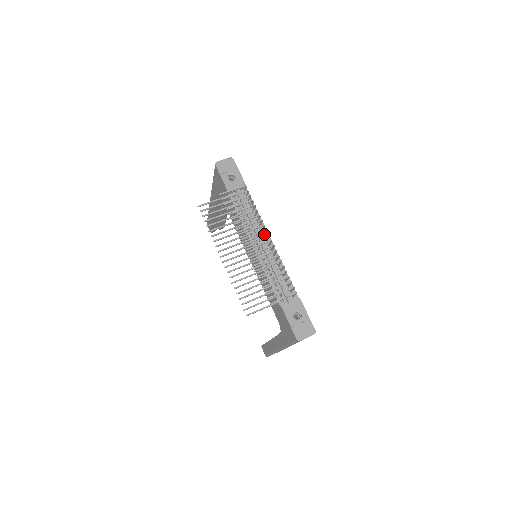
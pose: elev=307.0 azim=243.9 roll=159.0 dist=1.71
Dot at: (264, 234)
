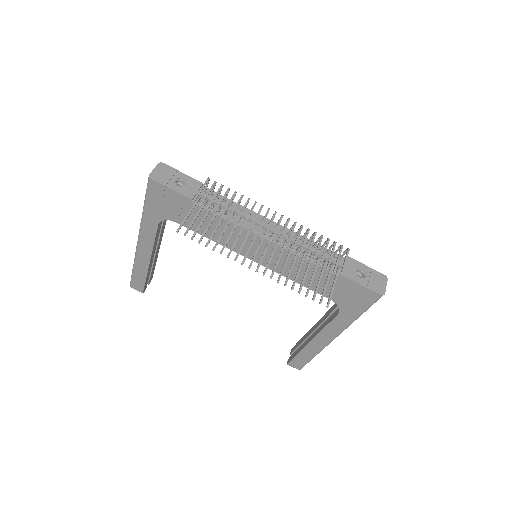
Dot at: occluded
